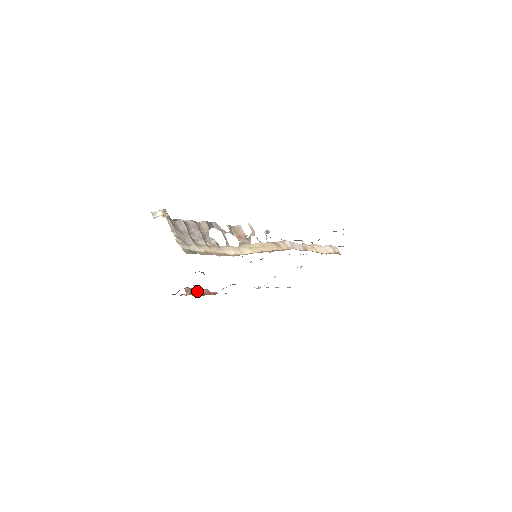
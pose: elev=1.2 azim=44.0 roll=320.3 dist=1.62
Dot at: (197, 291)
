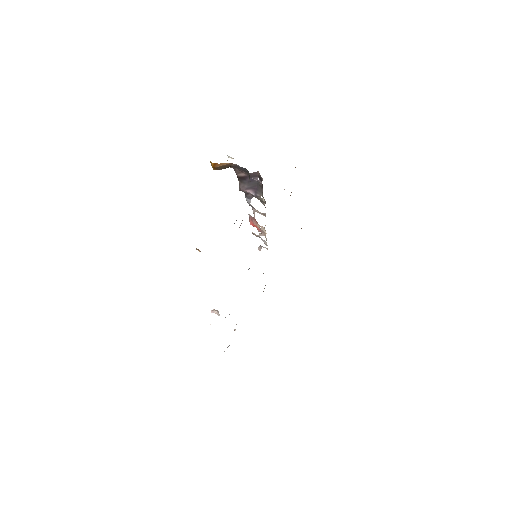
Dot at: occluded
